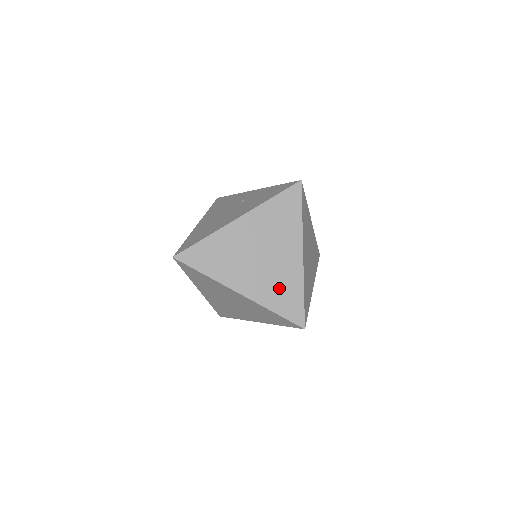
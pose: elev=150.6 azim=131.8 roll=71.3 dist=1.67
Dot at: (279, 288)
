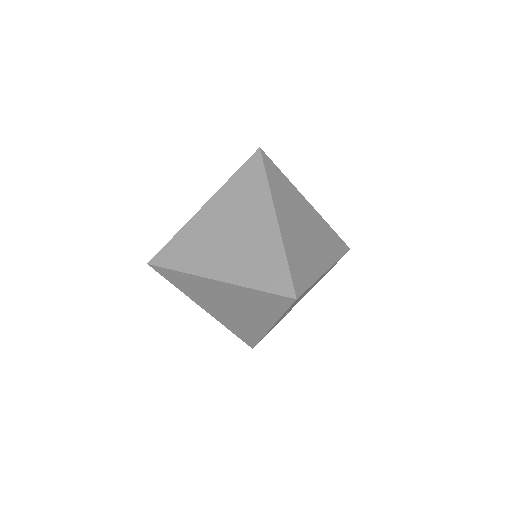
Dot at: (257, 261)
